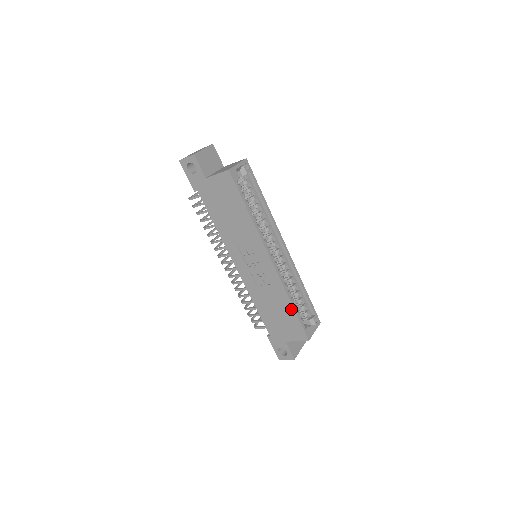
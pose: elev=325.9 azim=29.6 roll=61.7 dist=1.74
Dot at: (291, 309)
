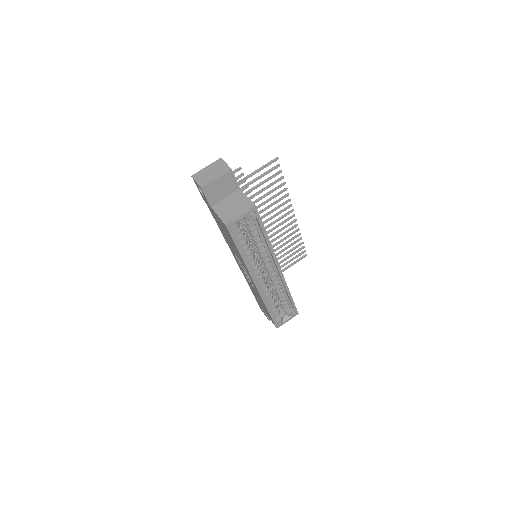
Dot at: (267, 310)
